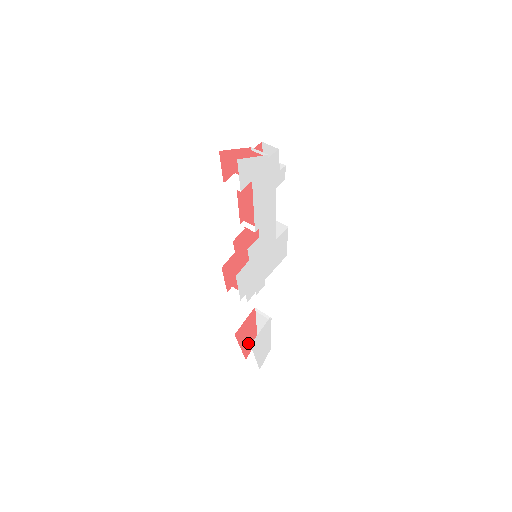
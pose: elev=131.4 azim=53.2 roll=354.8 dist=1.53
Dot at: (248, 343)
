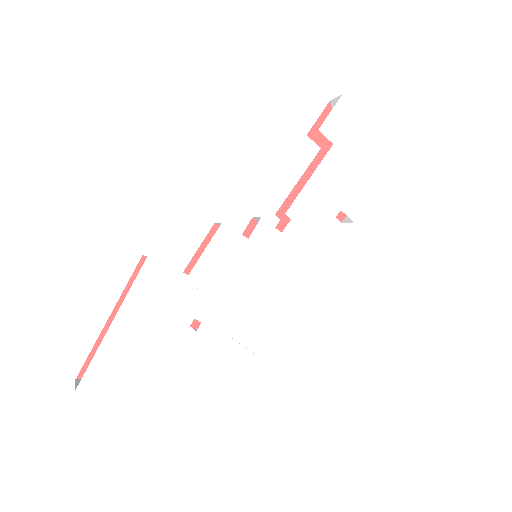
Dot at: occluded
